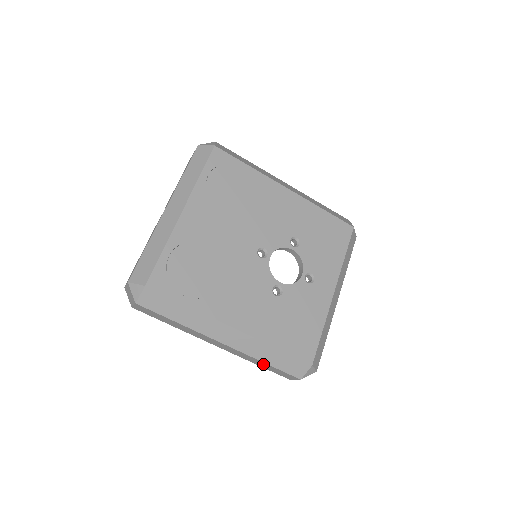
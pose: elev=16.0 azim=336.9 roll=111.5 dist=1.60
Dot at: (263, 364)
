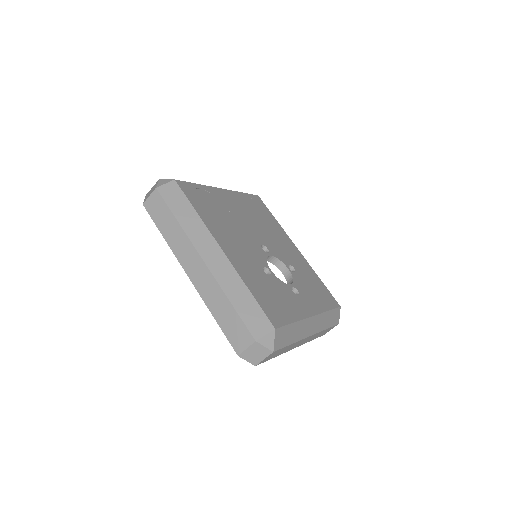
Dot at: (225, 309)
